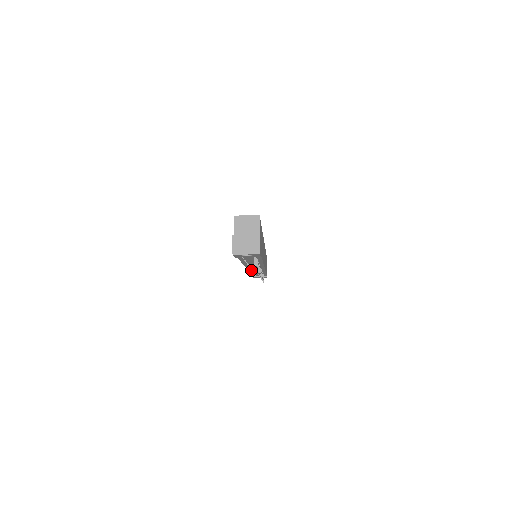
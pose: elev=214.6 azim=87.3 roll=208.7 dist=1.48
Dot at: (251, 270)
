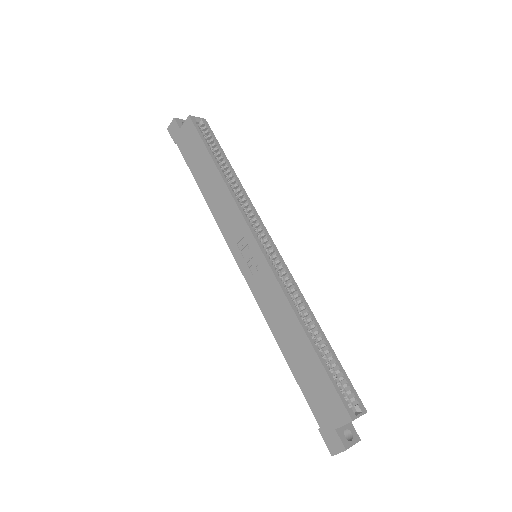
Dot at: (225, 234)
